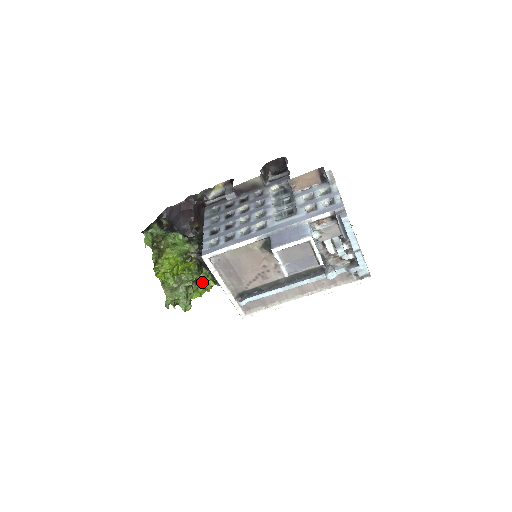
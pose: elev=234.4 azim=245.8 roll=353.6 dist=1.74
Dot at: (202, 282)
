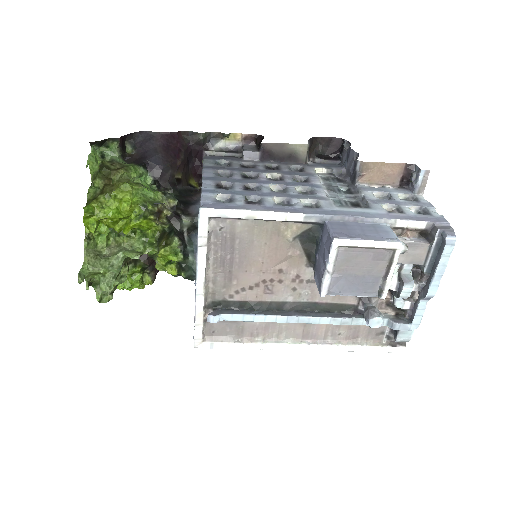
Dot at: (159, 261)
